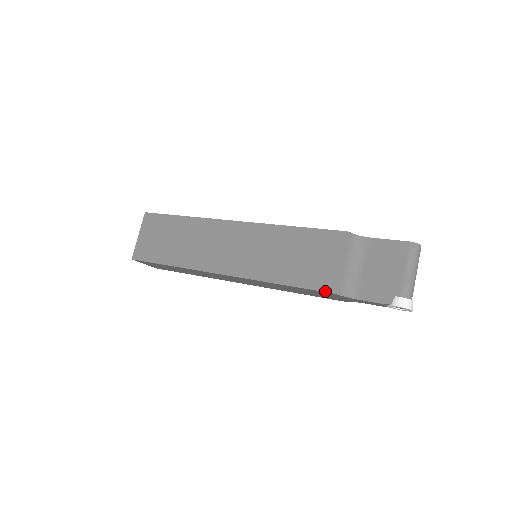
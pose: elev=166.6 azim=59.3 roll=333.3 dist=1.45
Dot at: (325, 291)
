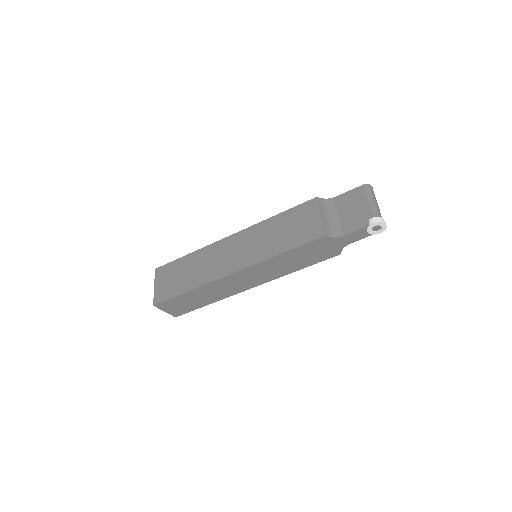
Dot at: (317, 238)
